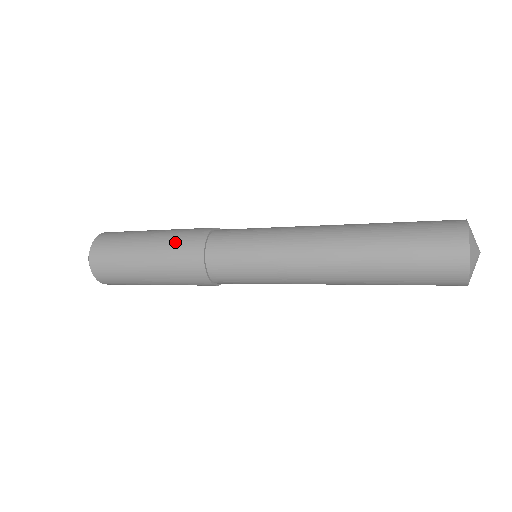
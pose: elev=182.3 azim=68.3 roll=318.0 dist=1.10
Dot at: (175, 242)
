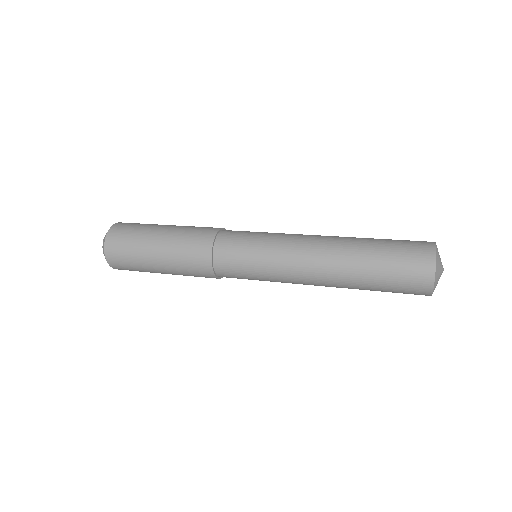
Dot at: (186, 269)
